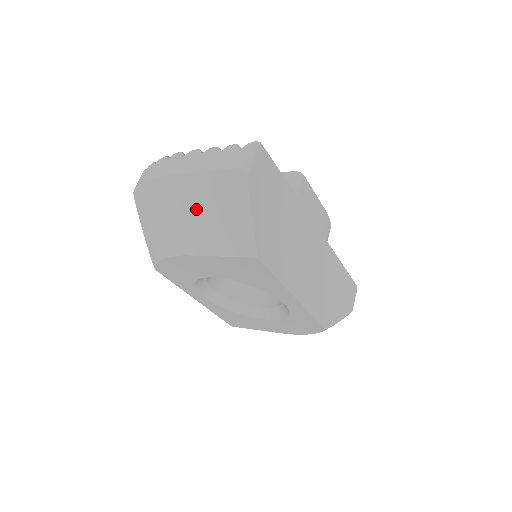
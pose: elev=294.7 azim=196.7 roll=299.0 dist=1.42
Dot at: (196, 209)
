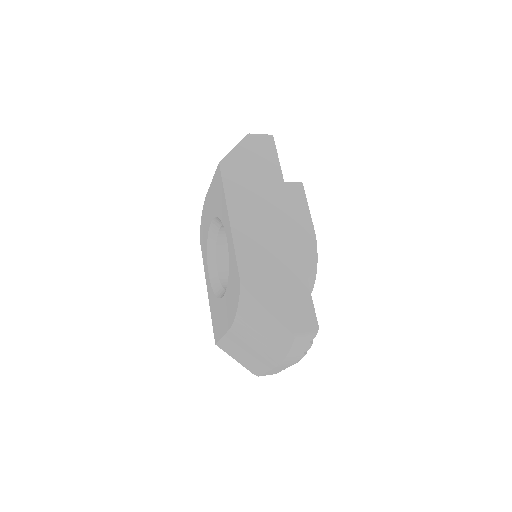
Dot at: occluded
